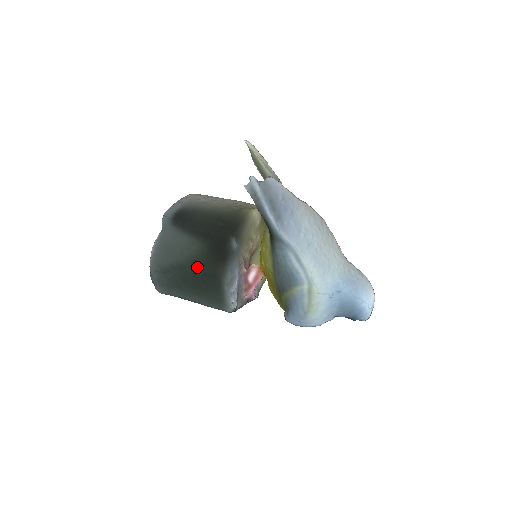
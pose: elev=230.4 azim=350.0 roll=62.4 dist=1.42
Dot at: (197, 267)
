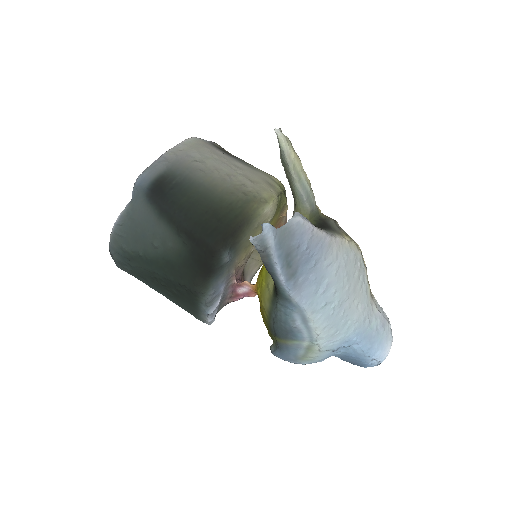
Dot at: (170, 270)
